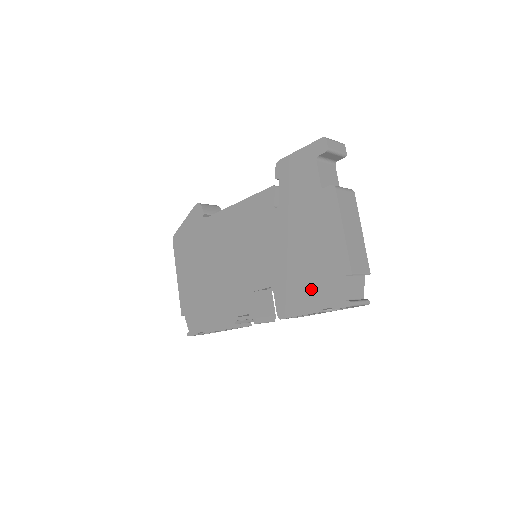
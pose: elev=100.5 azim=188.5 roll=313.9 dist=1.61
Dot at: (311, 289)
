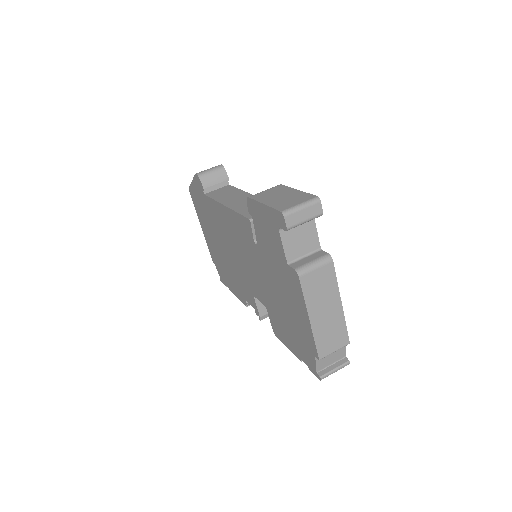
Dot at: (292, 339)
